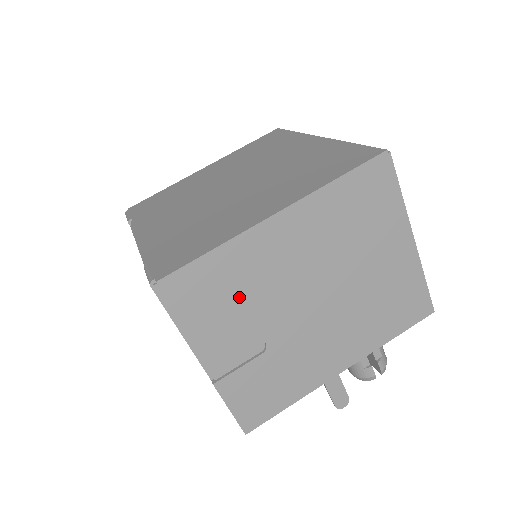
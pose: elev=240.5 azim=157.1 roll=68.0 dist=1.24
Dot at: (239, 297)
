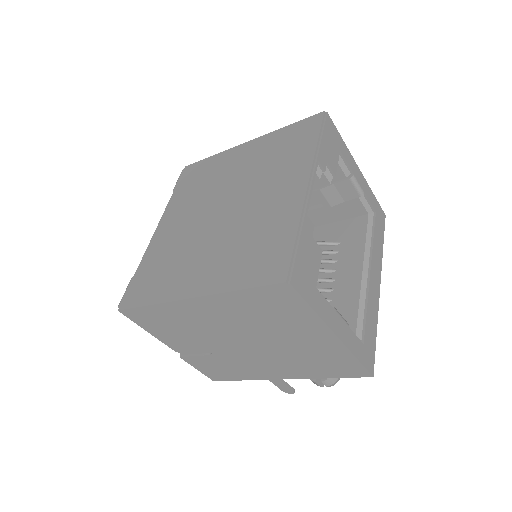
Dot at: (179, 329)
